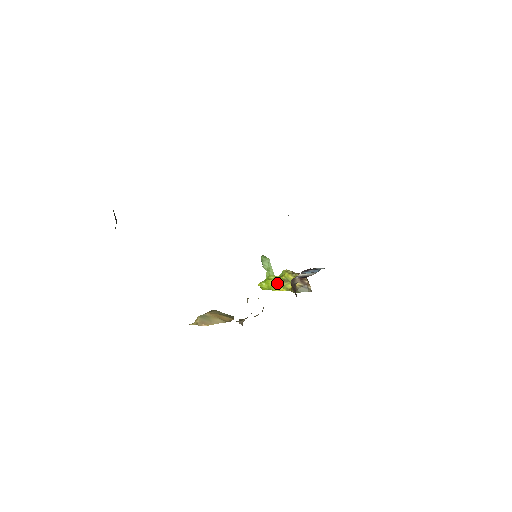
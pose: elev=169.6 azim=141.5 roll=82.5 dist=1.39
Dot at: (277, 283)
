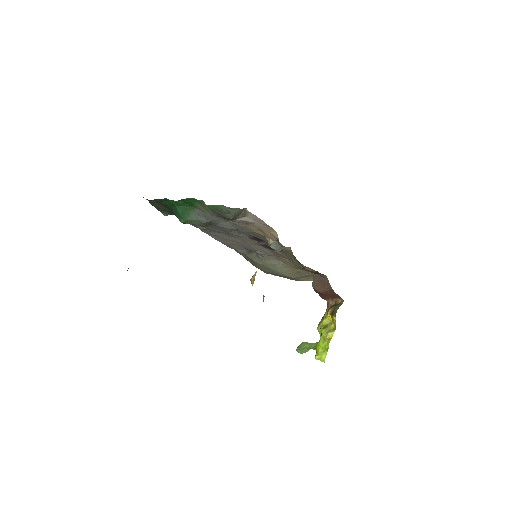
Dot at: (324, 338)
